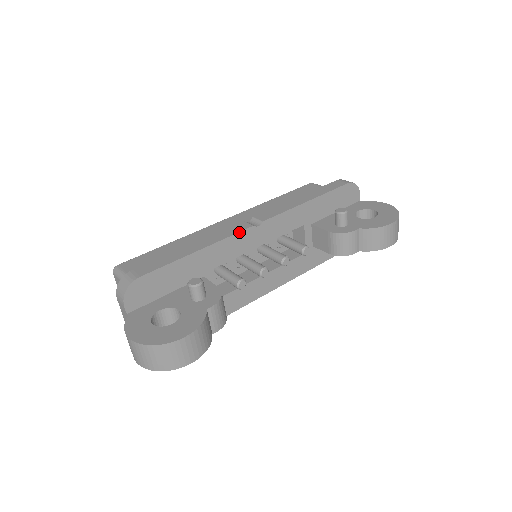
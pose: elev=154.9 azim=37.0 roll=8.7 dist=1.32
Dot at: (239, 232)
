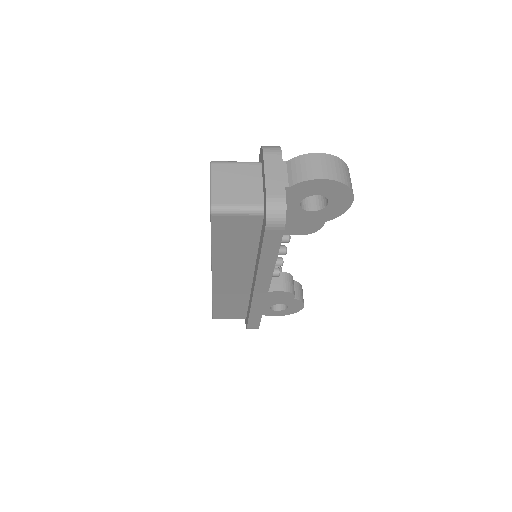
Dot at: occluded
